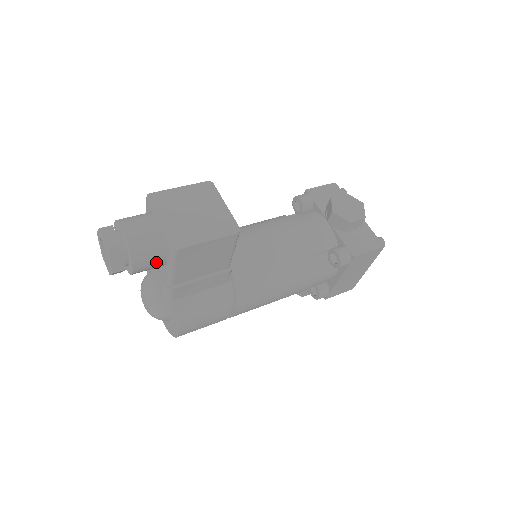
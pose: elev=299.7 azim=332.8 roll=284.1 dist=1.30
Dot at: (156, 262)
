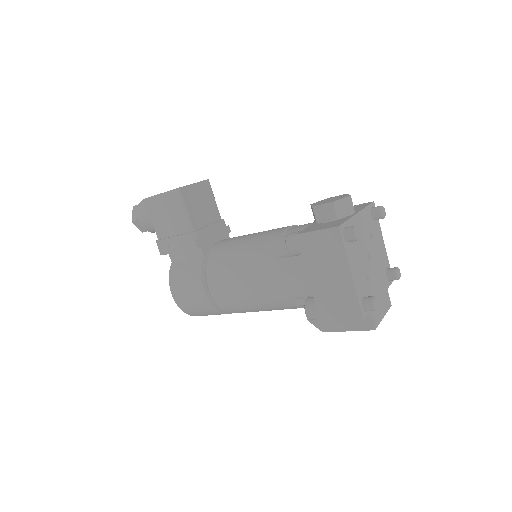
Dot at: (148, 216)
